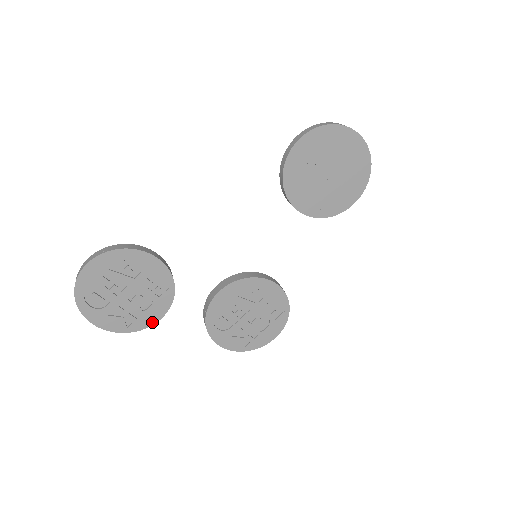
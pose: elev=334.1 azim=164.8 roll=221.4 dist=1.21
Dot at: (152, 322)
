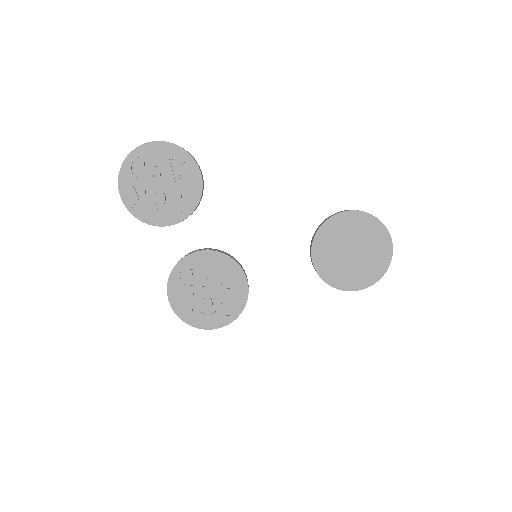
Dot at: (150, 222)
